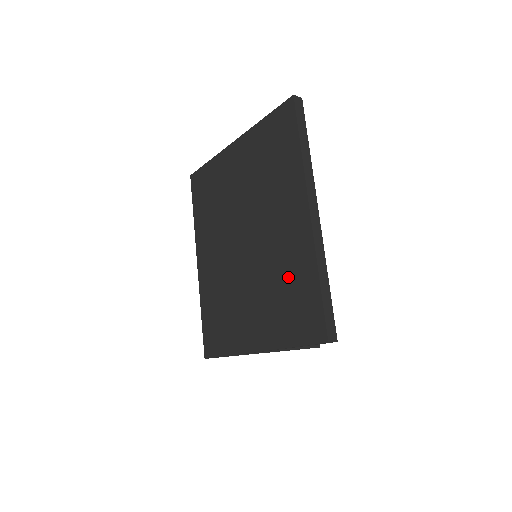
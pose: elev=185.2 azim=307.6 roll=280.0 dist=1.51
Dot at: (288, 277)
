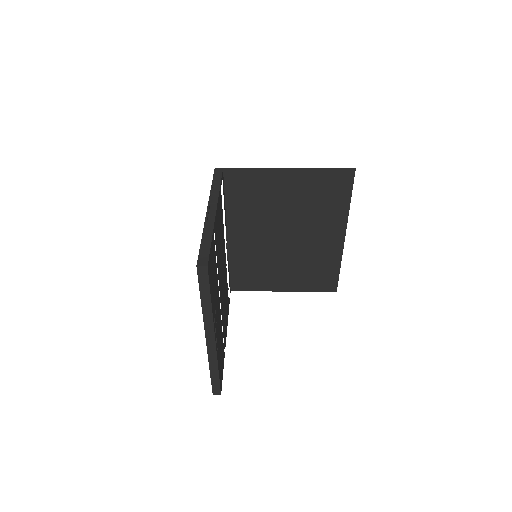
Dot at: occluded
